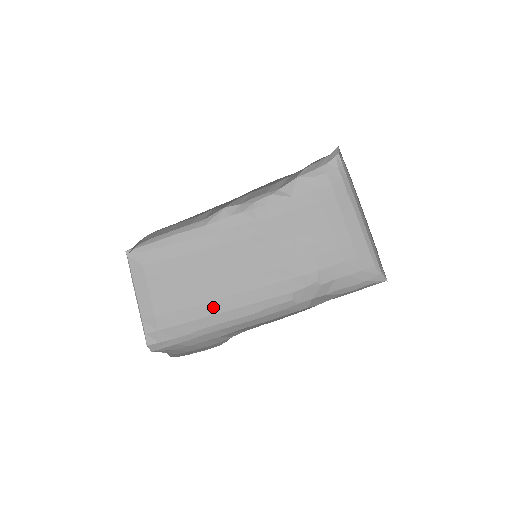
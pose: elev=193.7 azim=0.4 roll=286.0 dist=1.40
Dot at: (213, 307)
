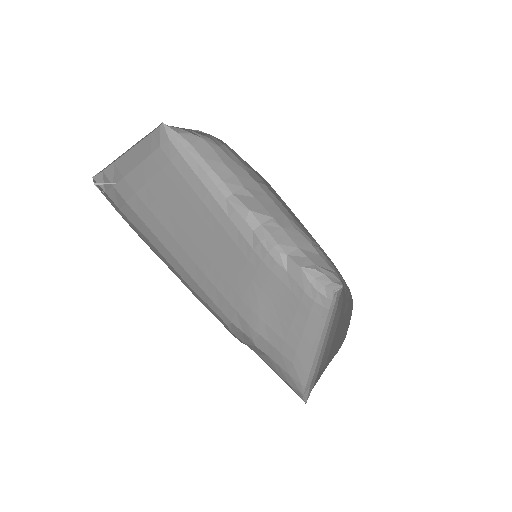
Dot at: (170, 242)
